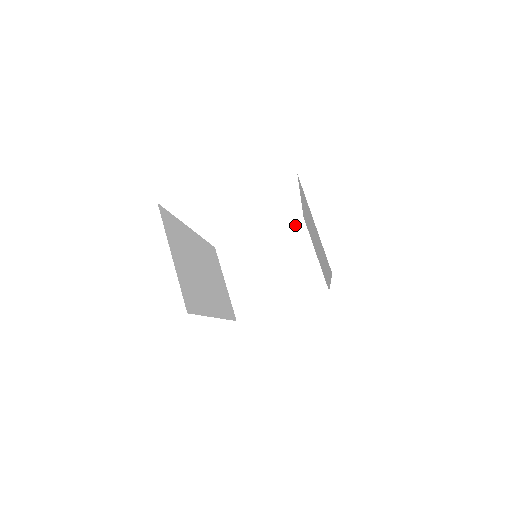
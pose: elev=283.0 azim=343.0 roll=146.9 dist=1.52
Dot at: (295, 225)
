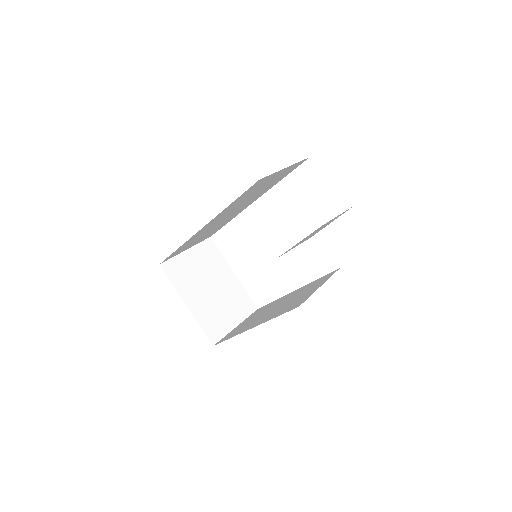
Dot at: (250, 303)
